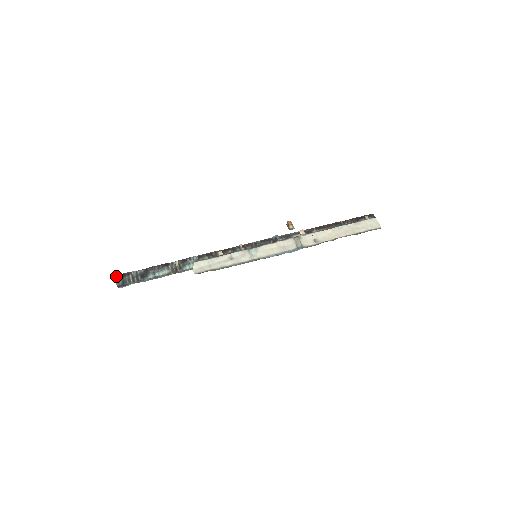
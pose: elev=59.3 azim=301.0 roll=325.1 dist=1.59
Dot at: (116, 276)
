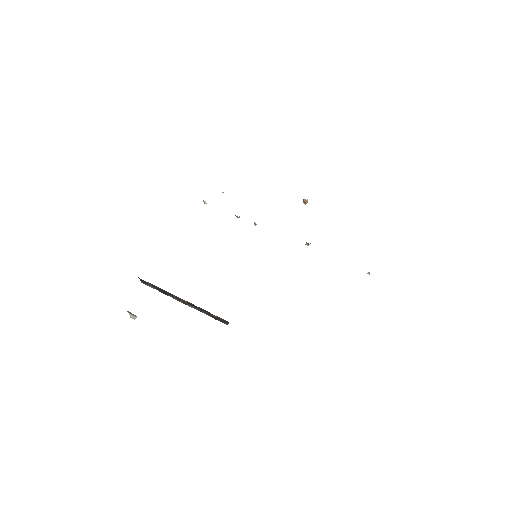
Dot at: occluded
